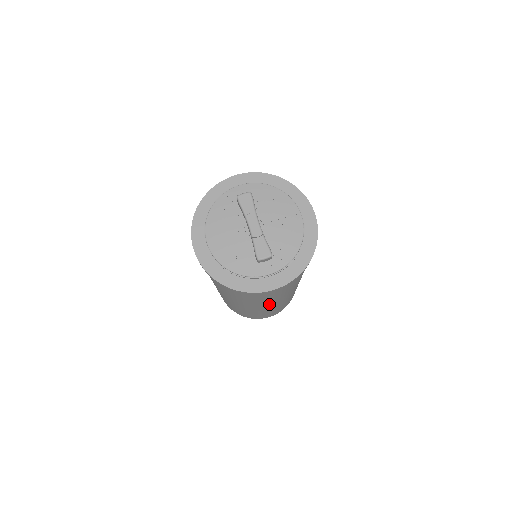
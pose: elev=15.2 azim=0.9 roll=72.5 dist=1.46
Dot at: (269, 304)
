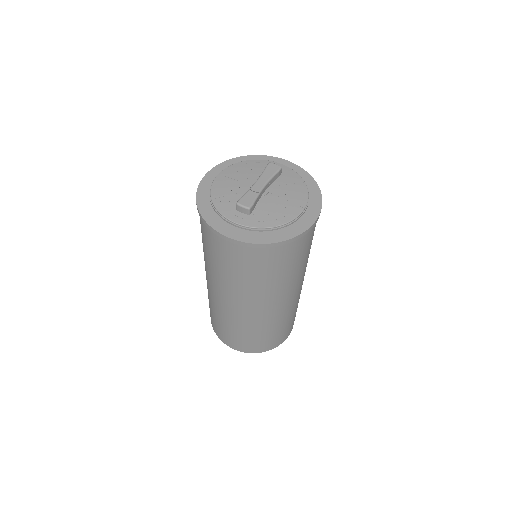
Dot at: (228, 294)
